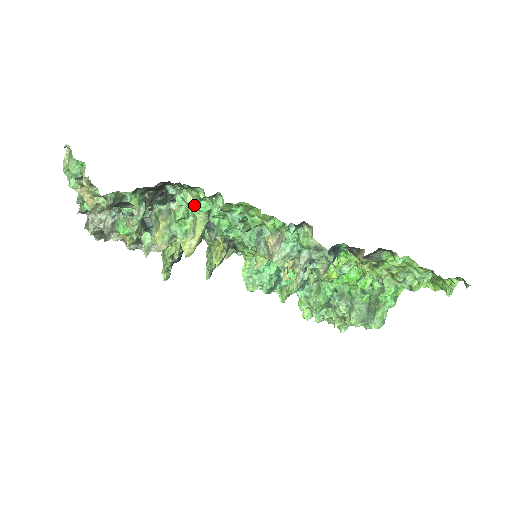
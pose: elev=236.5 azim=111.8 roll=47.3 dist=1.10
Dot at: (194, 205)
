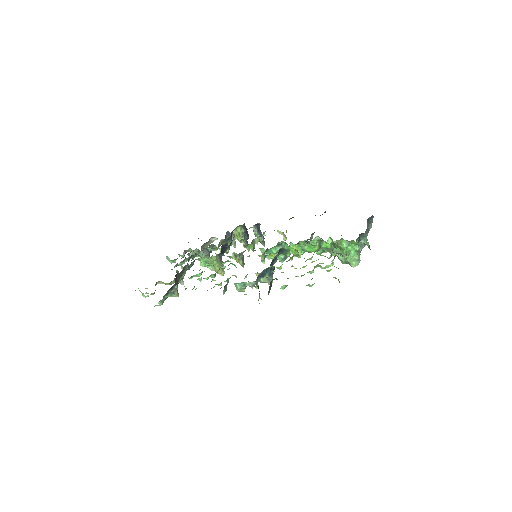
Dot at: occluded
